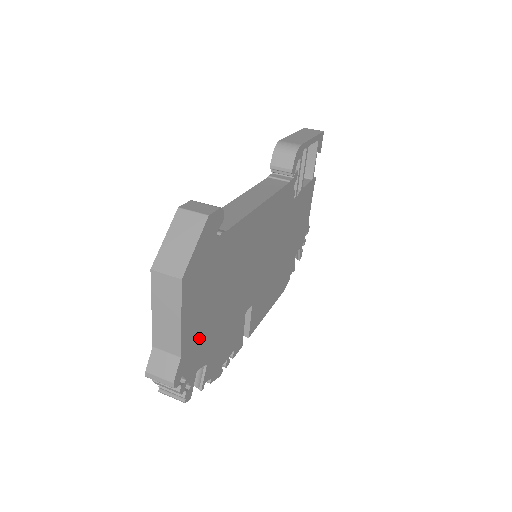
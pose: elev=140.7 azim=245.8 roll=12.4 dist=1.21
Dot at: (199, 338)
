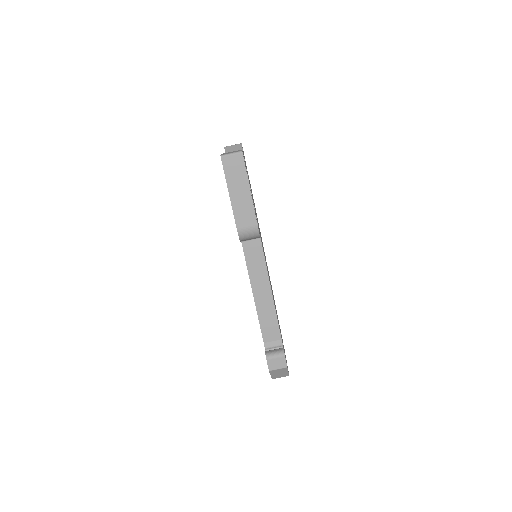
Dot at: occluded
